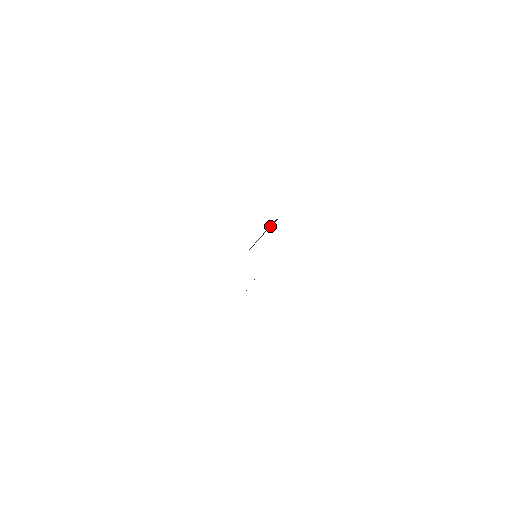
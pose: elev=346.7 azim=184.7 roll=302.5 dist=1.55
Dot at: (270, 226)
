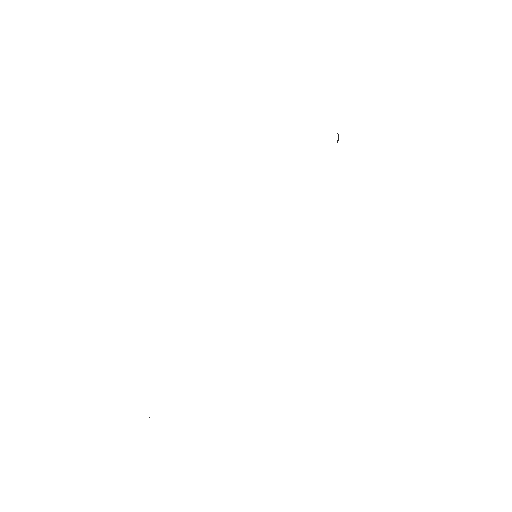
Dot at: (337, 133)
